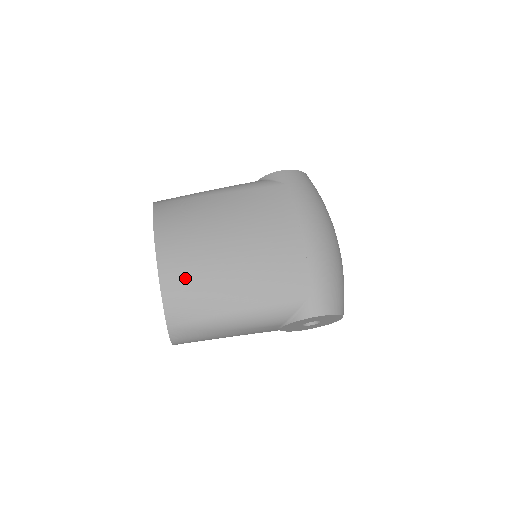
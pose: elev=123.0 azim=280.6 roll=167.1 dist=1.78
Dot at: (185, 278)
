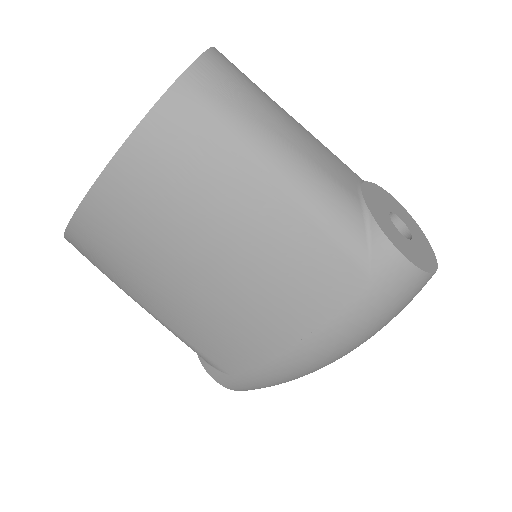
Dot at: (109, 242)
